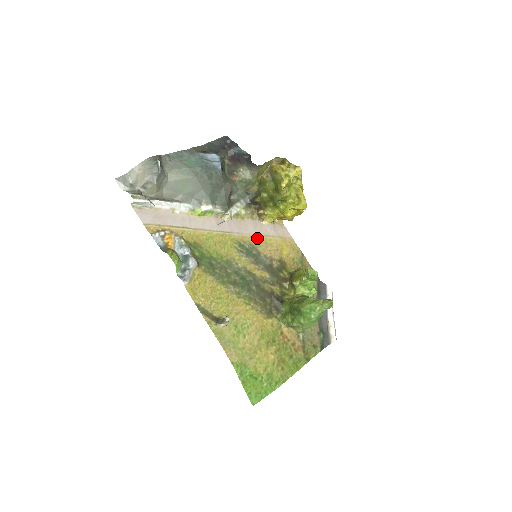
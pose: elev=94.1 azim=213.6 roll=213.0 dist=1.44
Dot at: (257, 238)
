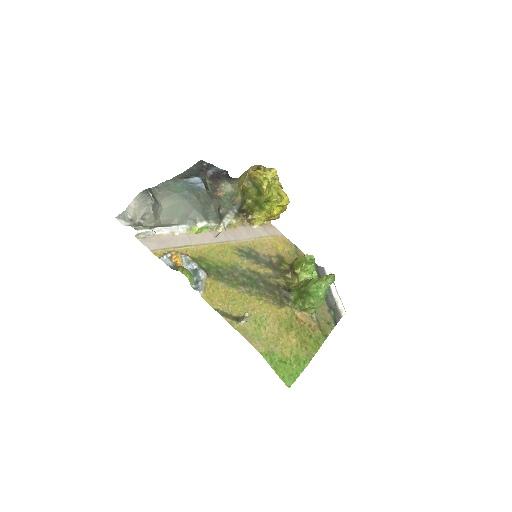
Dot at: (252, 241)
